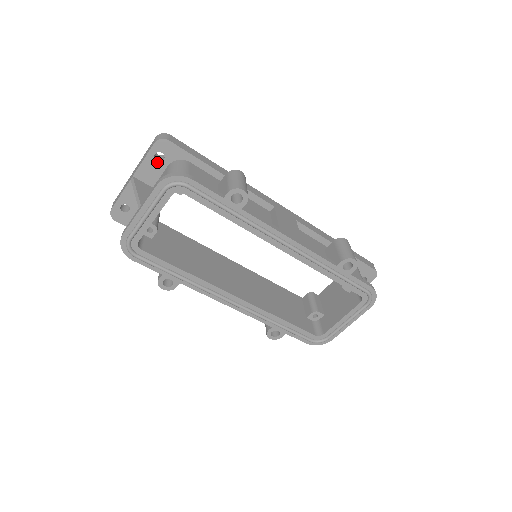
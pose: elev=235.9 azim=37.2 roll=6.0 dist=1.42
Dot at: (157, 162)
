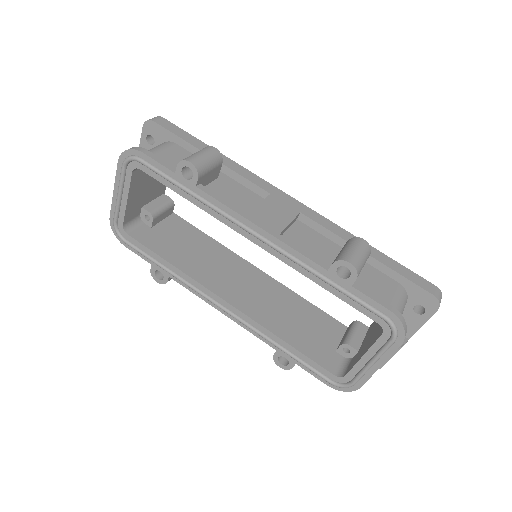
Dot at: (150, 146)
